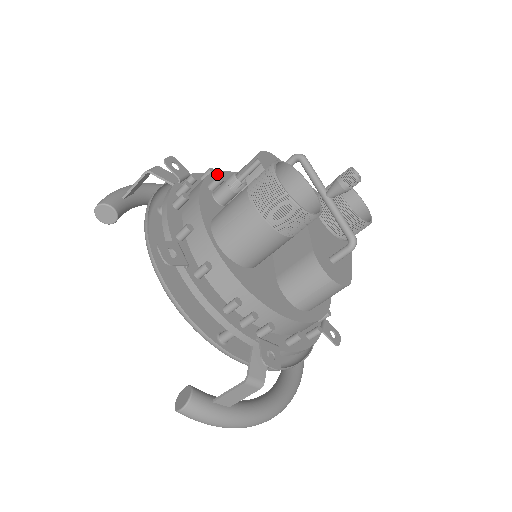
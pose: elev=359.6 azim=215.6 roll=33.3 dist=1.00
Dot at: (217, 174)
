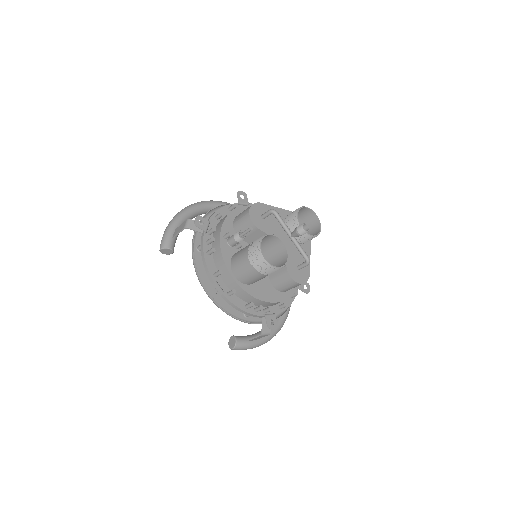
Dot at: (226, 221)
